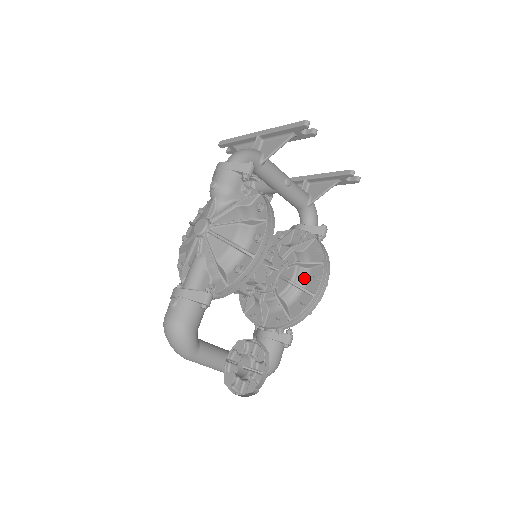
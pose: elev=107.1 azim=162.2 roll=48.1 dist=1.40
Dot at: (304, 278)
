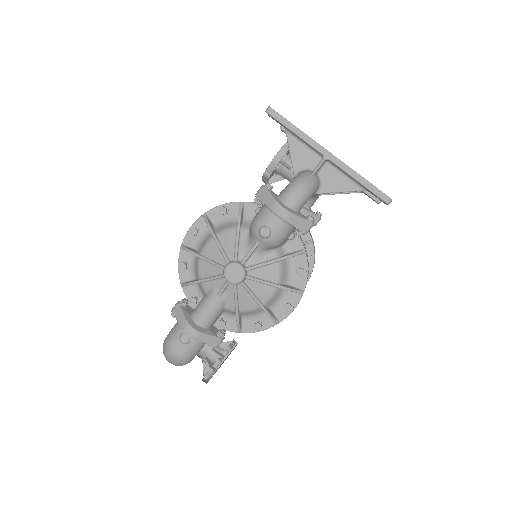
Dot at: occluded
